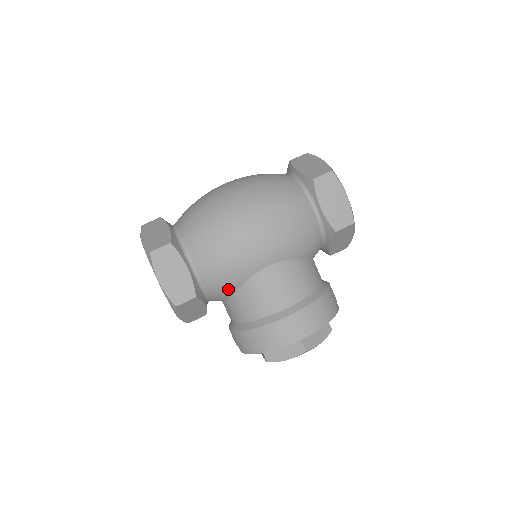
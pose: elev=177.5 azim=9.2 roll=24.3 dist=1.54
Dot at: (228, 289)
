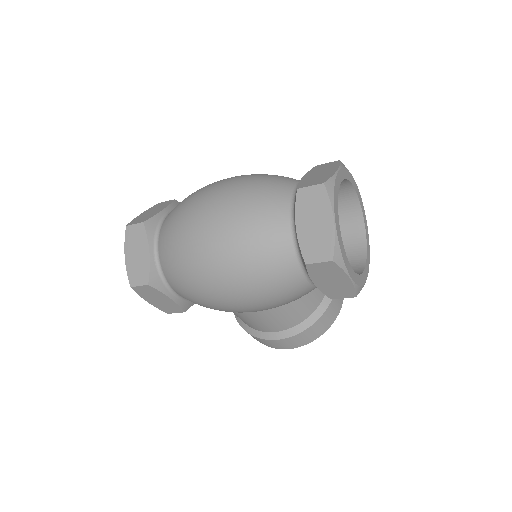
Dot at: occluded
